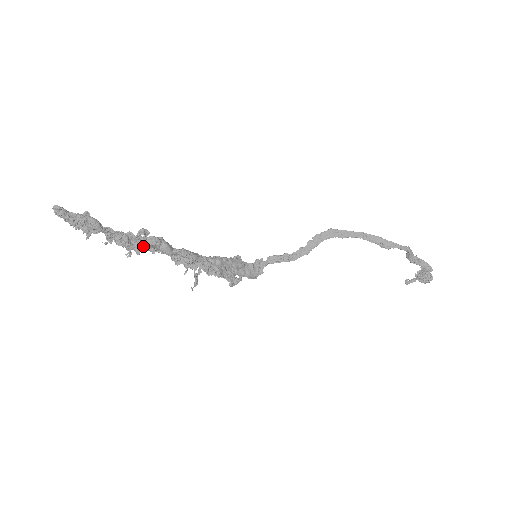
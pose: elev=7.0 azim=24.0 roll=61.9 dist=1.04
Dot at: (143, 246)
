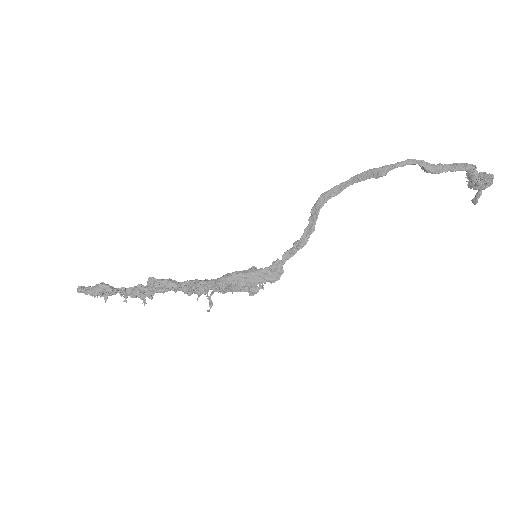
Dot at: (153, 291)
